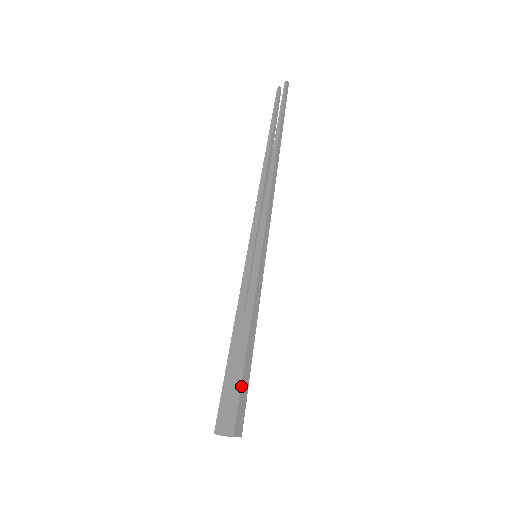
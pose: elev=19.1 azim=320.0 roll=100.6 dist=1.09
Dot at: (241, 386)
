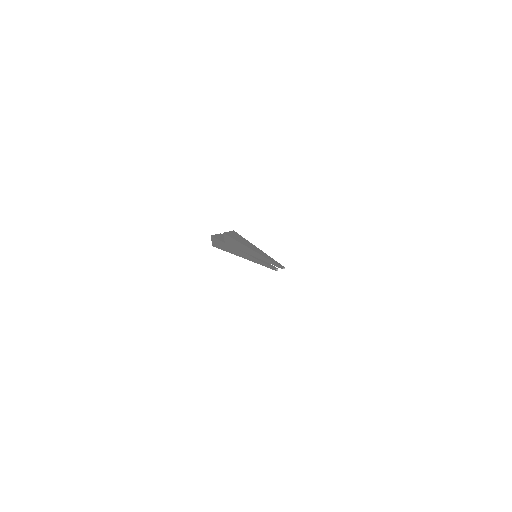
Dot at: (236, 248)
